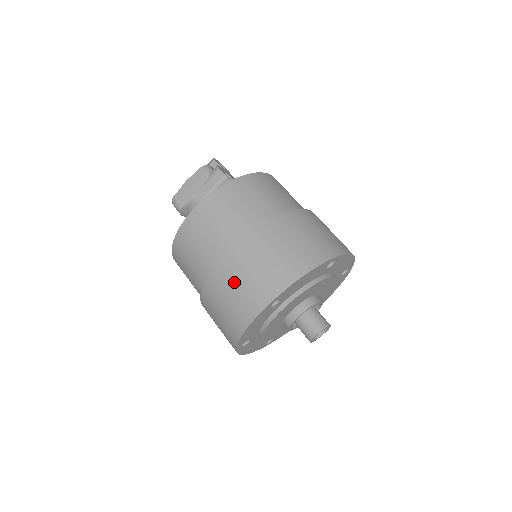
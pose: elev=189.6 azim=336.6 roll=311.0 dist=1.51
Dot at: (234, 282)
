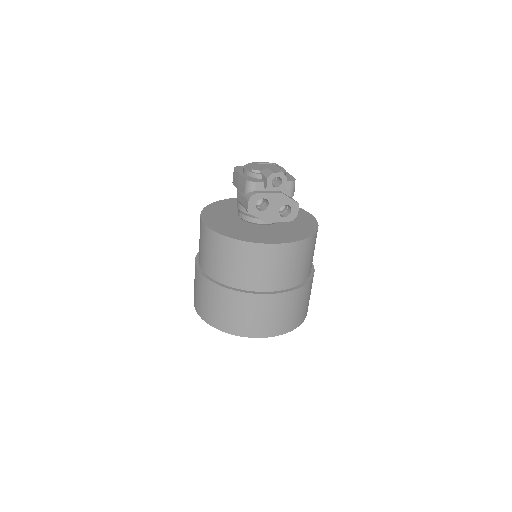
Dot at: (194, 279)
